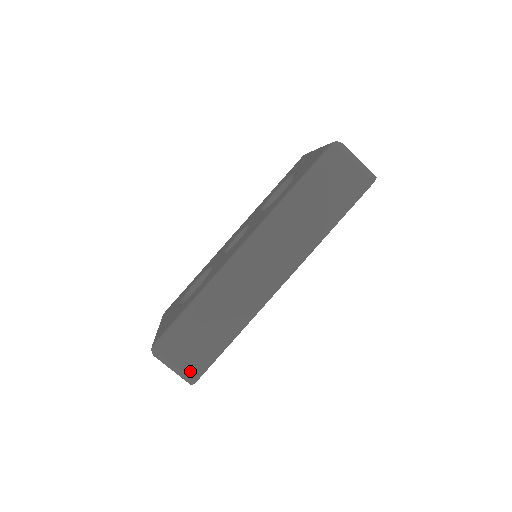
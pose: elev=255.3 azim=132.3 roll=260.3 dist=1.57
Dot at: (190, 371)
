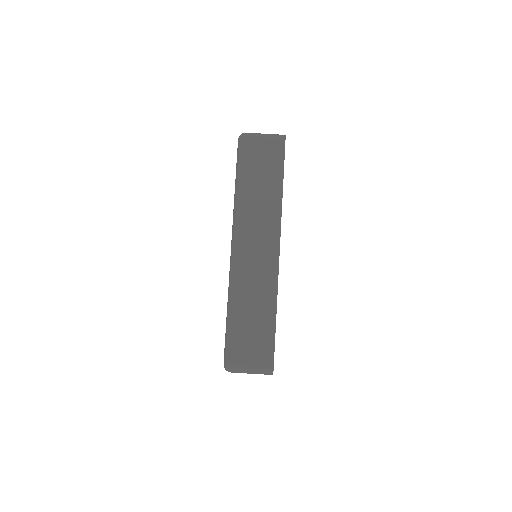
Dot at: (263, 363)
